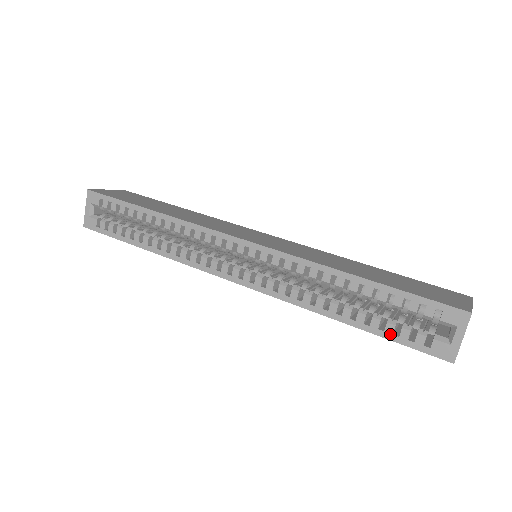
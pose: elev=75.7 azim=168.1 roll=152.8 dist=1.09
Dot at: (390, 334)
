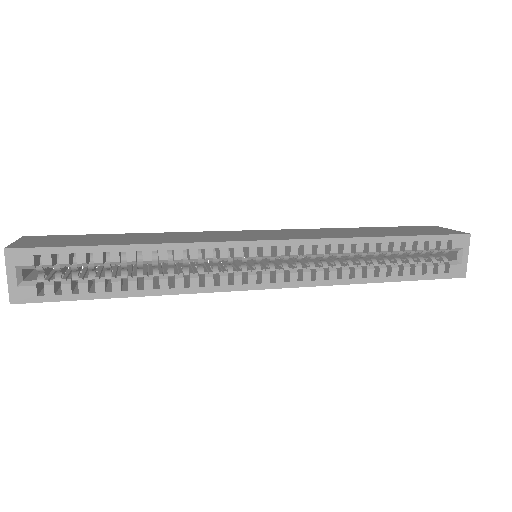
Dot at: (419, 275)
